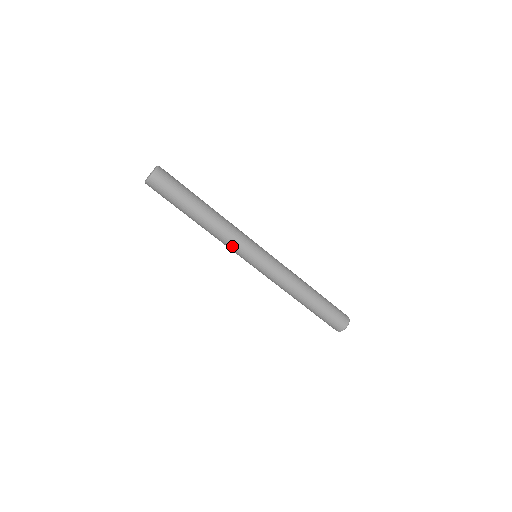
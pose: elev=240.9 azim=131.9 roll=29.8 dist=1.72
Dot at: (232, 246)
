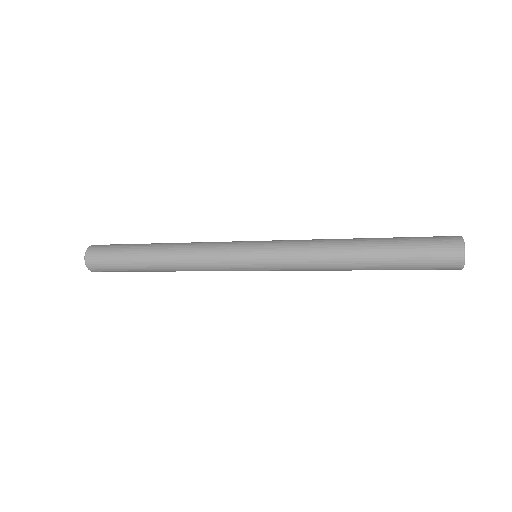
Dot at: occluded
